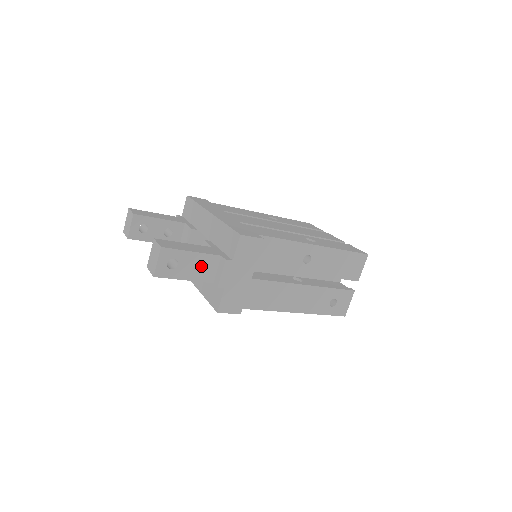
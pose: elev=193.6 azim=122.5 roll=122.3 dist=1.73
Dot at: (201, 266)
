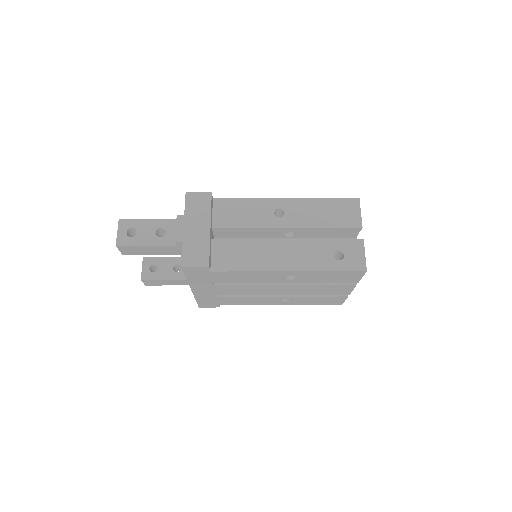
Dot at: occluded
